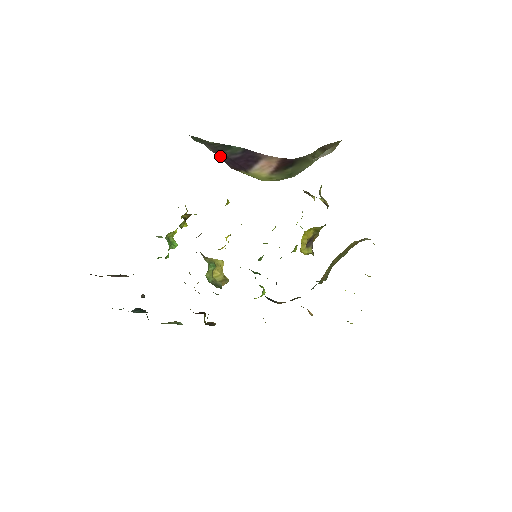
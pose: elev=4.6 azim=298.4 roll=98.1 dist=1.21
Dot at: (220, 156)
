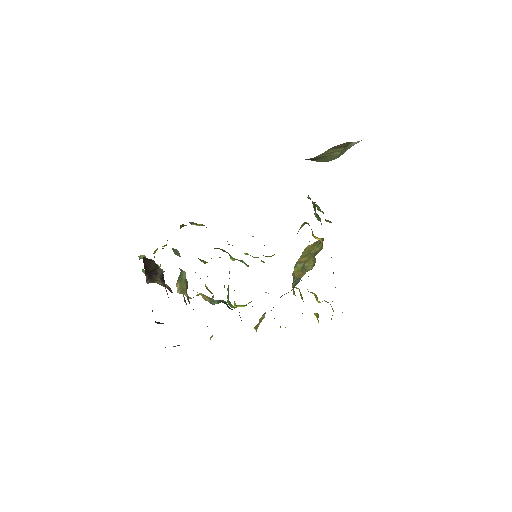
Dot at: occluded
